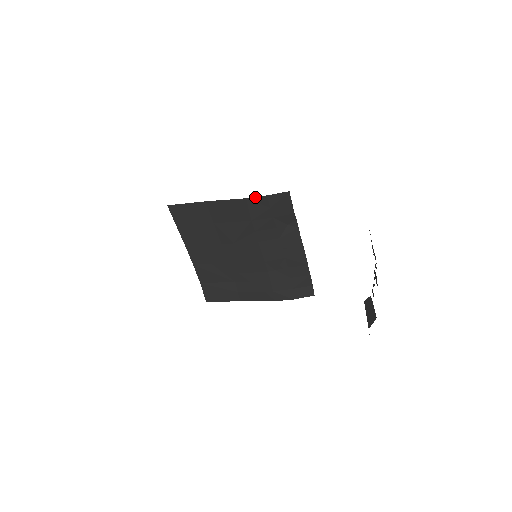
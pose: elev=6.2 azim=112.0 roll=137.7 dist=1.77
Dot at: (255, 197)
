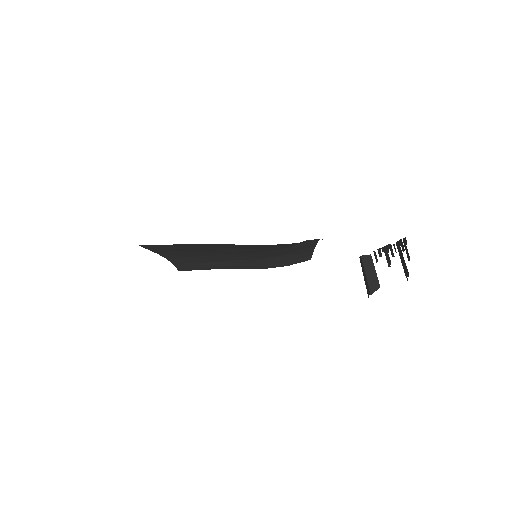
Dot at: (279, 244)
